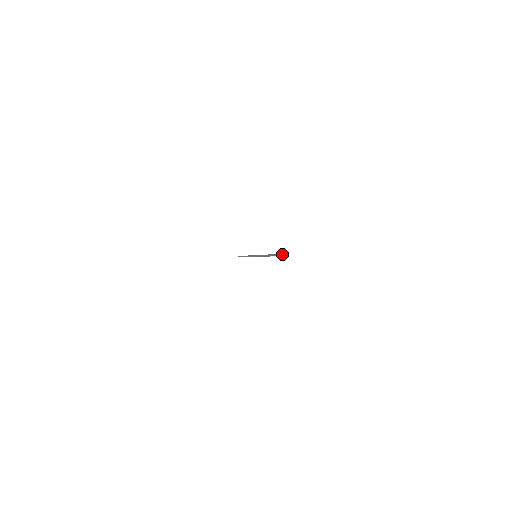
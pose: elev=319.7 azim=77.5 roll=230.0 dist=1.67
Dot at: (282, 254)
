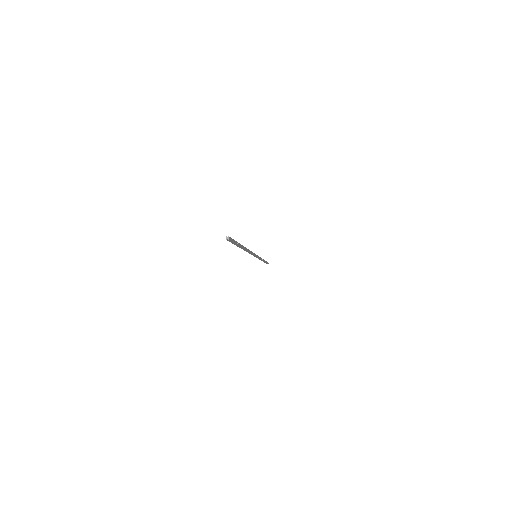
Dot at: occluded
